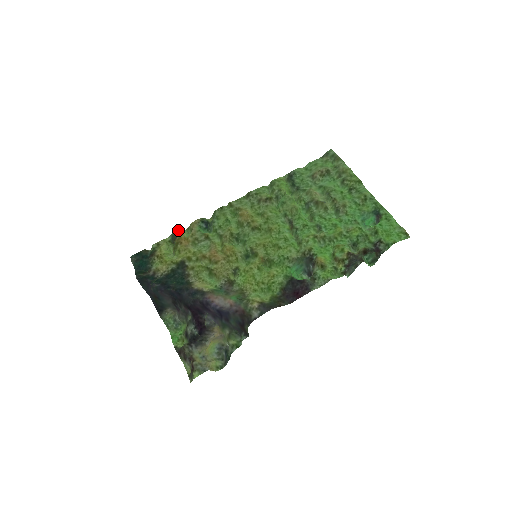
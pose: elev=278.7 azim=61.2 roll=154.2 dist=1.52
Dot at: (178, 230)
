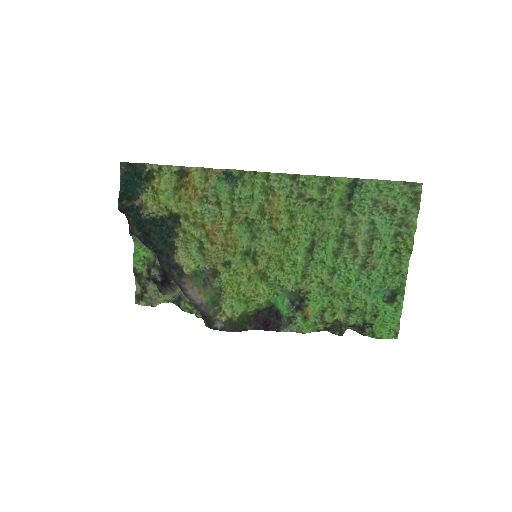
Dot at: (191, 169)
